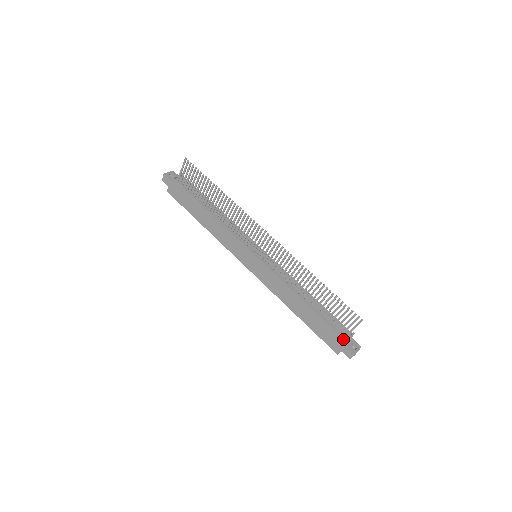
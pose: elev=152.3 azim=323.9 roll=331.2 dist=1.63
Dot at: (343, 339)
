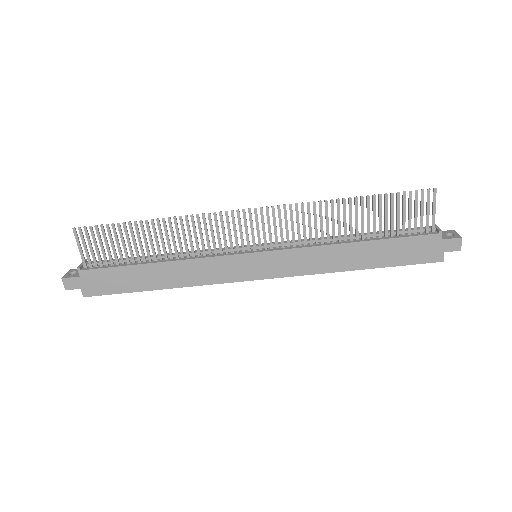
Dot at: (434, 235)
